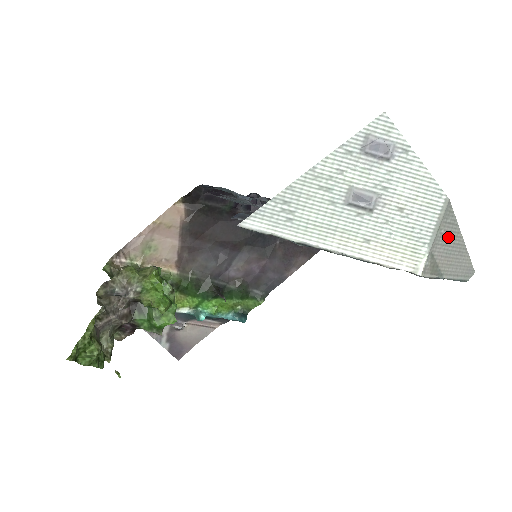
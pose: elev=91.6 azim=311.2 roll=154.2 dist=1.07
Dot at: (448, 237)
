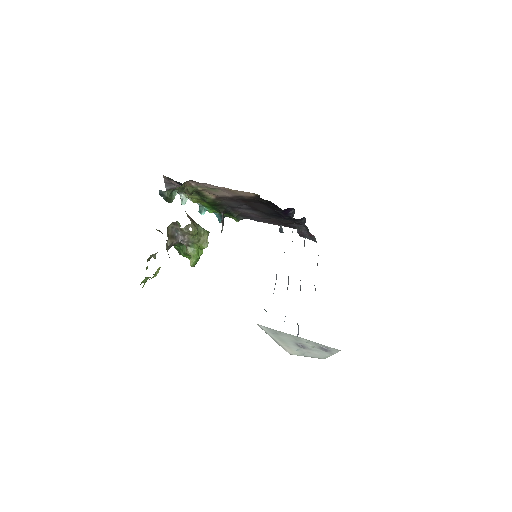
Dot at: occluded
